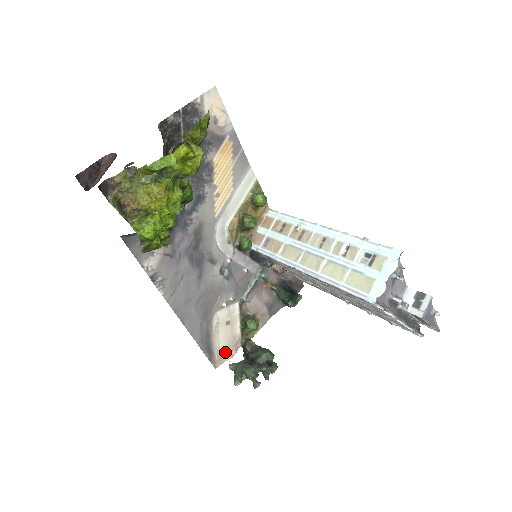
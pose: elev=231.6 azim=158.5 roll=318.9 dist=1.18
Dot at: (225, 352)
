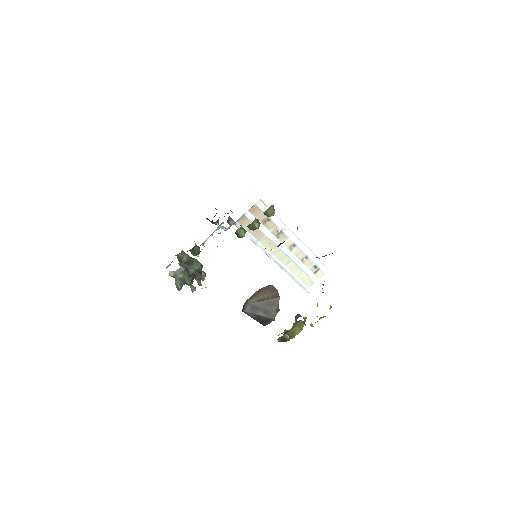
Dot at: occluded
